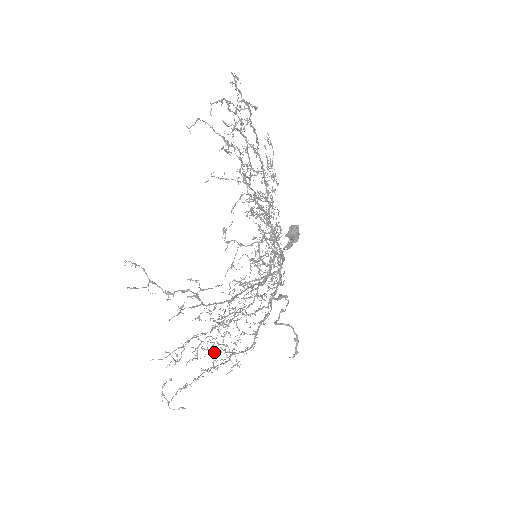
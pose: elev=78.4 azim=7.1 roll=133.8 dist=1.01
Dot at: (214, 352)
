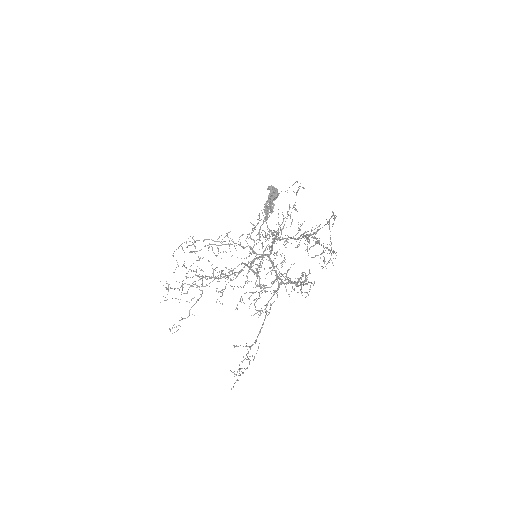
Dot at: (185, 267)
